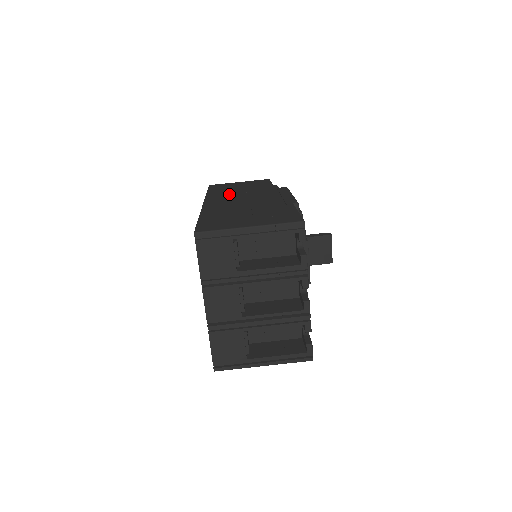
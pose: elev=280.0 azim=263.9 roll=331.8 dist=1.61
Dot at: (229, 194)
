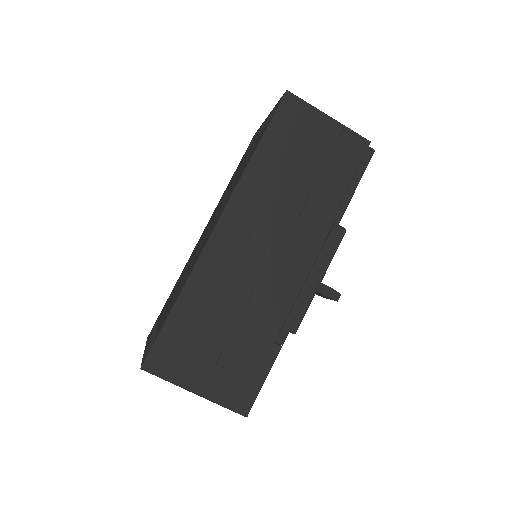
Dot at: (268, 202)
